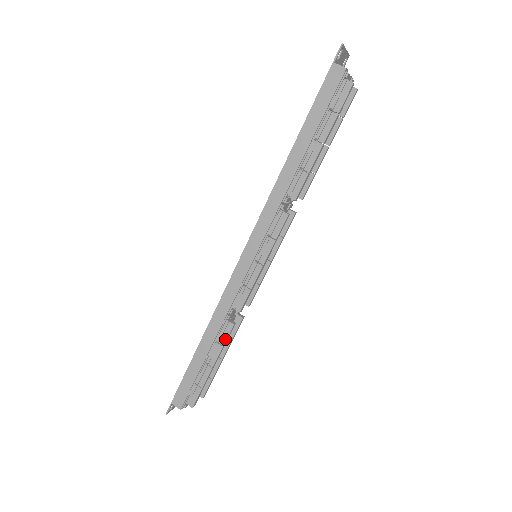
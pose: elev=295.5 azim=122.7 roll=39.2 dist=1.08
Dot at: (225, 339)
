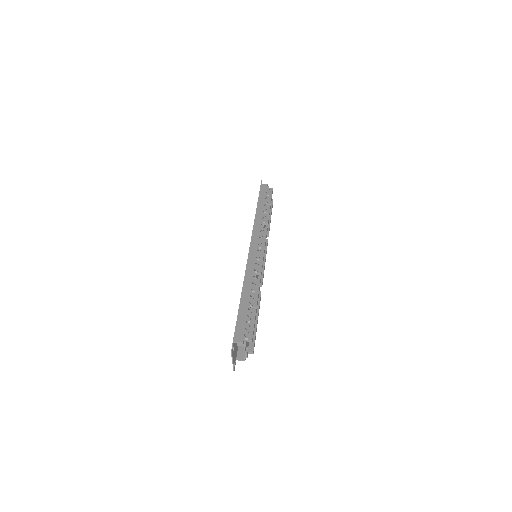
Dot at: (258, 289)
